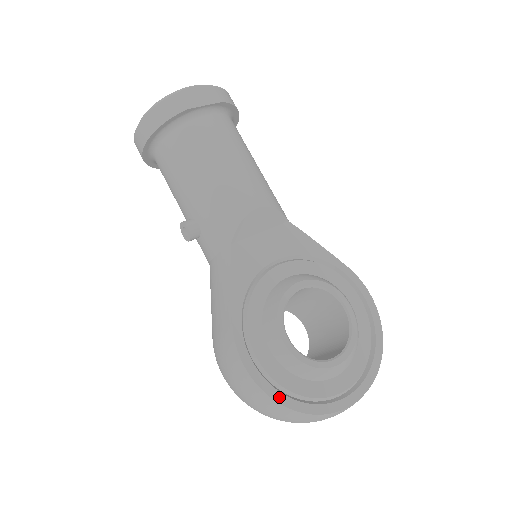
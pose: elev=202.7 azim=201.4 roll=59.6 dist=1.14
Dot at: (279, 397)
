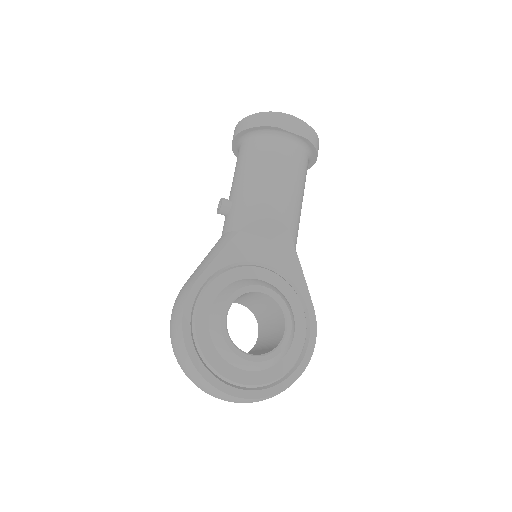
Dot at: (190, 347)
